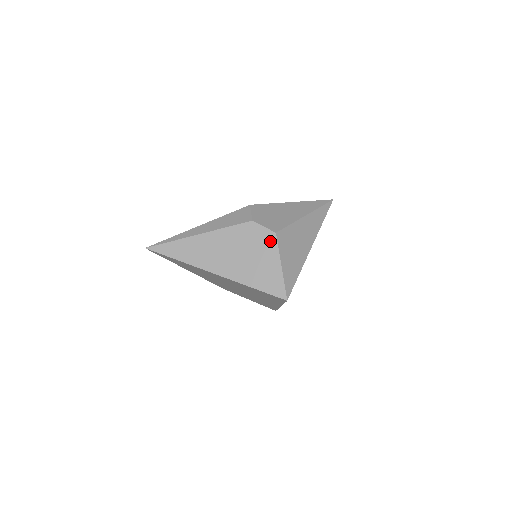
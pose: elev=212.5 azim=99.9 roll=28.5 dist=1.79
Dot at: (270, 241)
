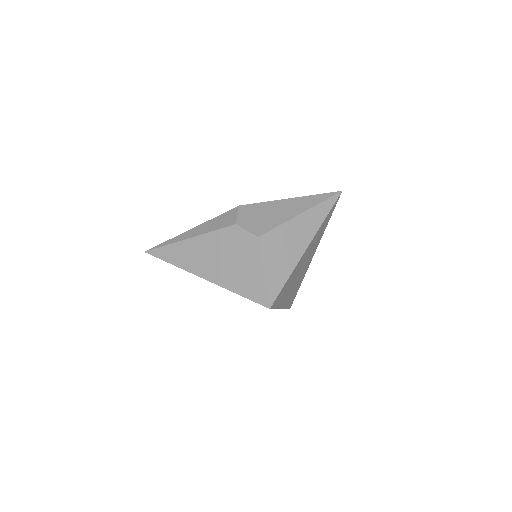
Dot at: (253, 246)
